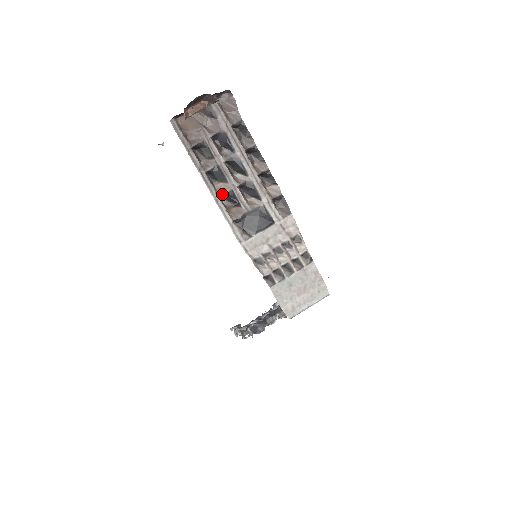
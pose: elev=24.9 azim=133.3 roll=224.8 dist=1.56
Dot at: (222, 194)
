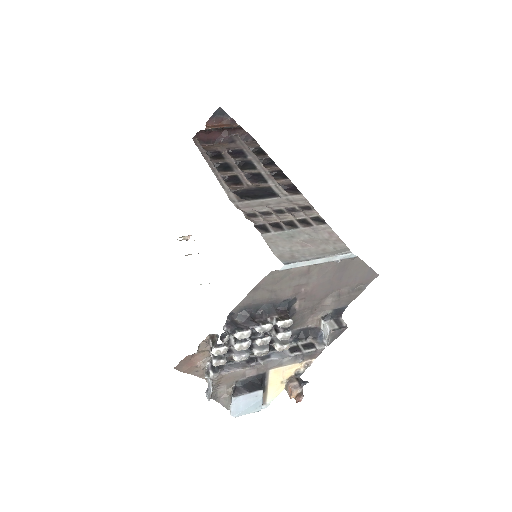
Dot at: (225, 175)
